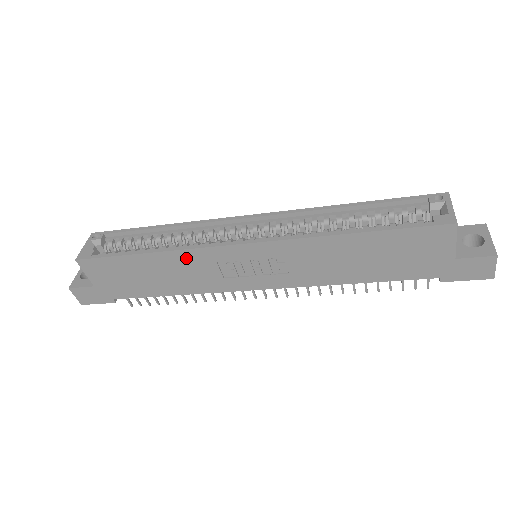
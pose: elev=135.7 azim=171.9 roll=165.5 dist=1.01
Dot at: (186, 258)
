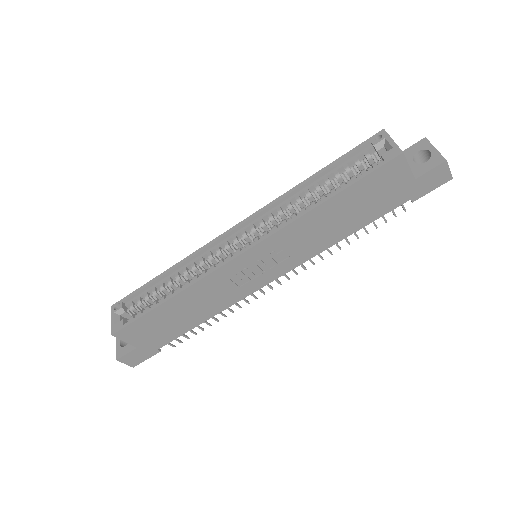
Dot at: (202, 287)
